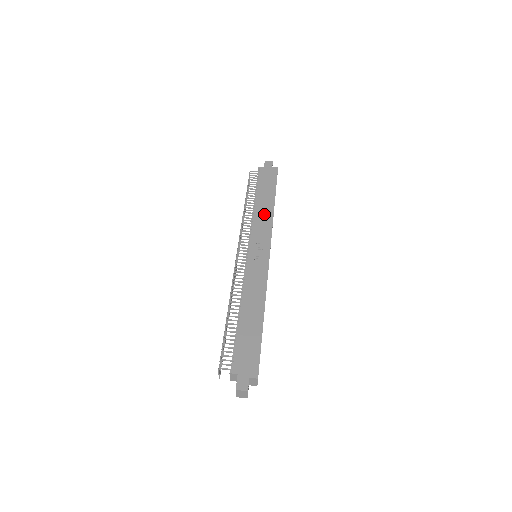
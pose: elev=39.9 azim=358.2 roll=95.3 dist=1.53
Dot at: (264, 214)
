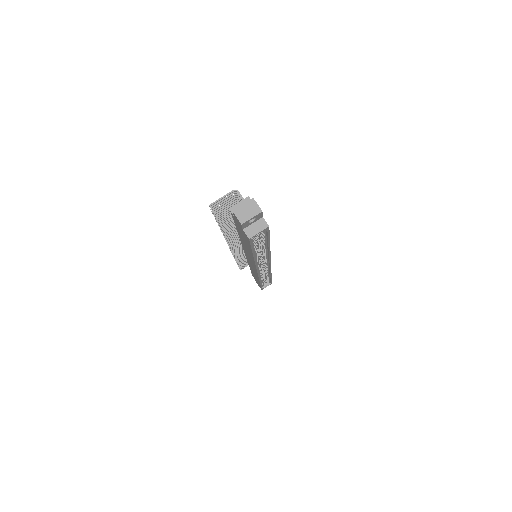
Dot at: occluded
